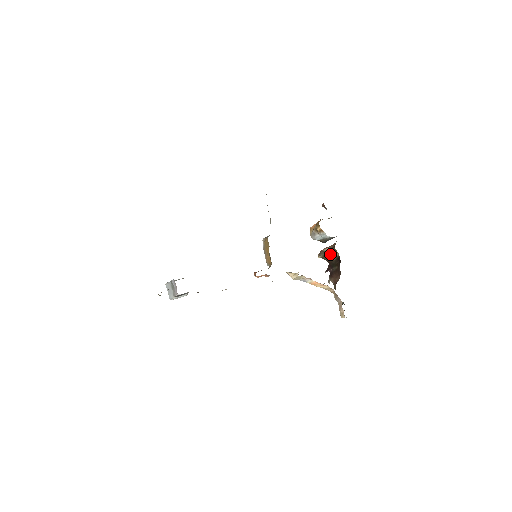
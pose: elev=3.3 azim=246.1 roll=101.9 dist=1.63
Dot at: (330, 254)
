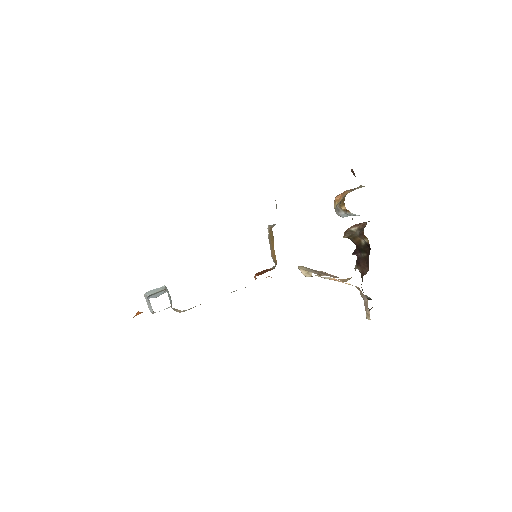
Dot at: (358, 237)
